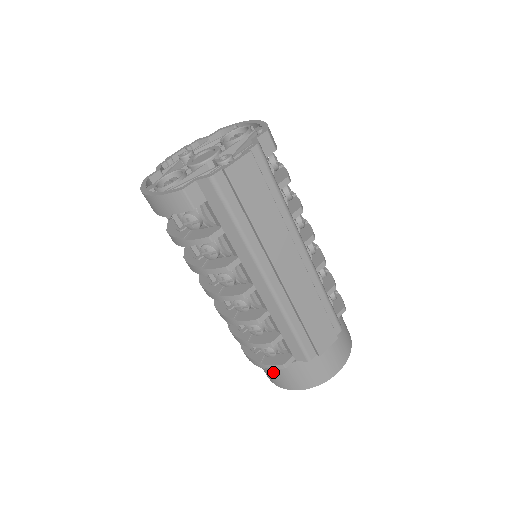
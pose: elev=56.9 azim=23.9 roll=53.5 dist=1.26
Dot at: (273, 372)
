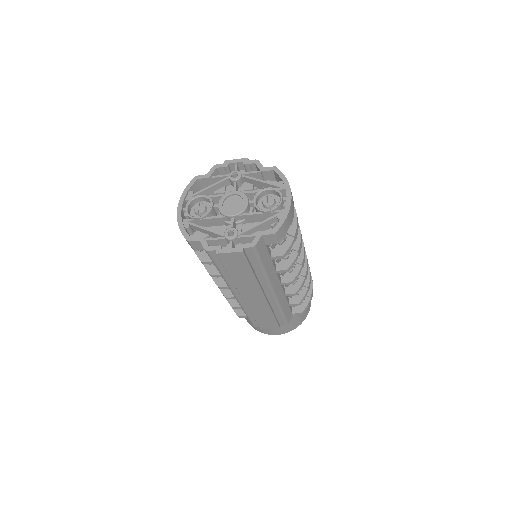
Dot at: occluded
